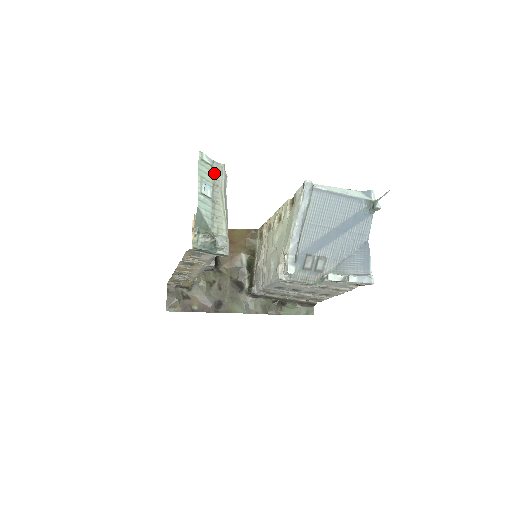
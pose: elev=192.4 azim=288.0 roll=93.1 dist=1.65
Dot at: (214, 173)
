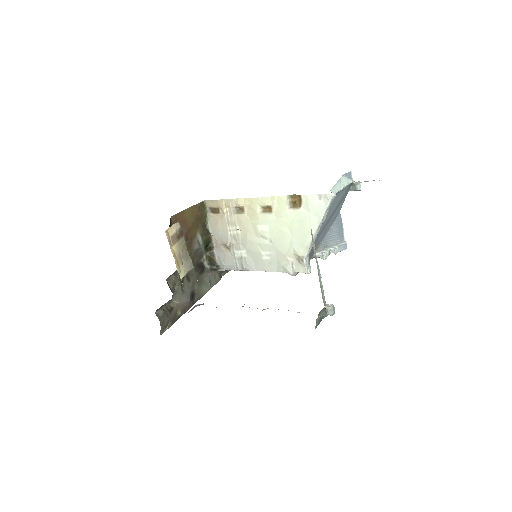
Dot at: occluded
